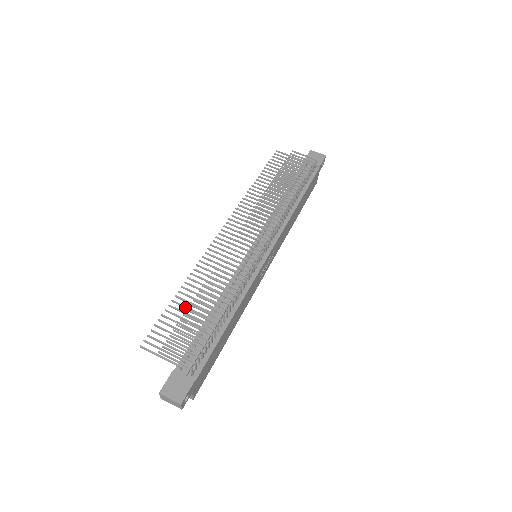
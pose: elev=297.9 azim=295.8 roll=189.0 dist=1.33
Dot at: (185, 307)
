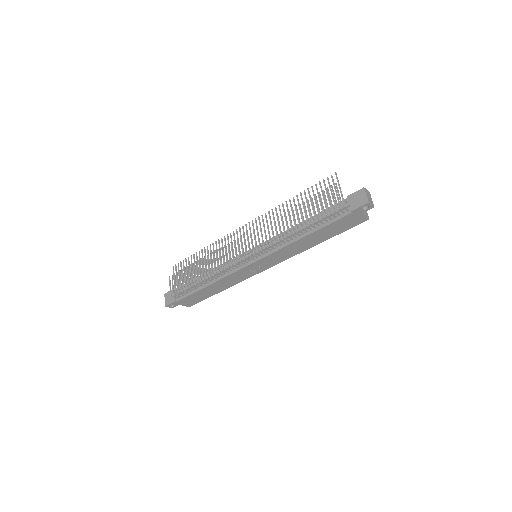
Dot at: (197, 261)
